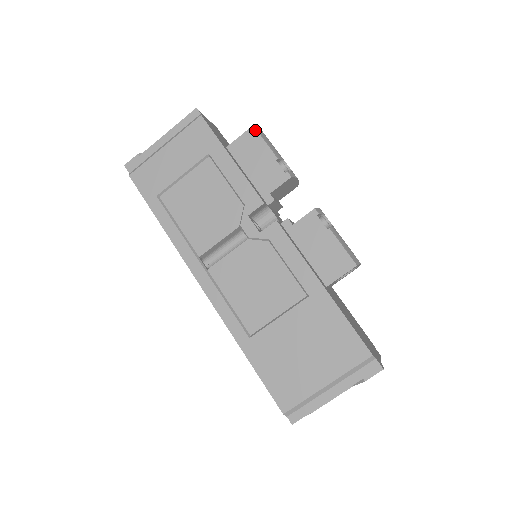
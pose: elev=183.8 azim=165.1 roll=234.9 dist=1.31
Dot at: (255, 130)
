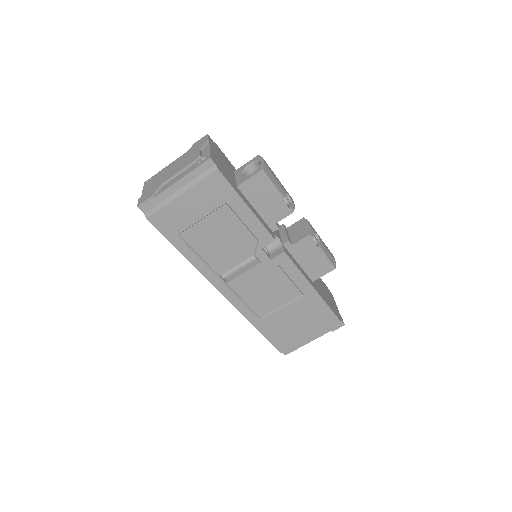
Dot at: (264, 174)
